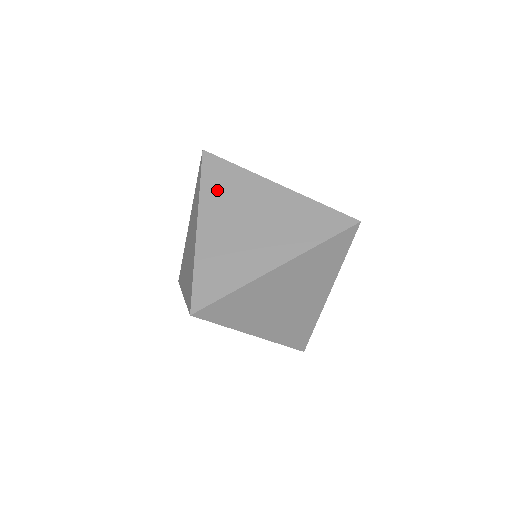
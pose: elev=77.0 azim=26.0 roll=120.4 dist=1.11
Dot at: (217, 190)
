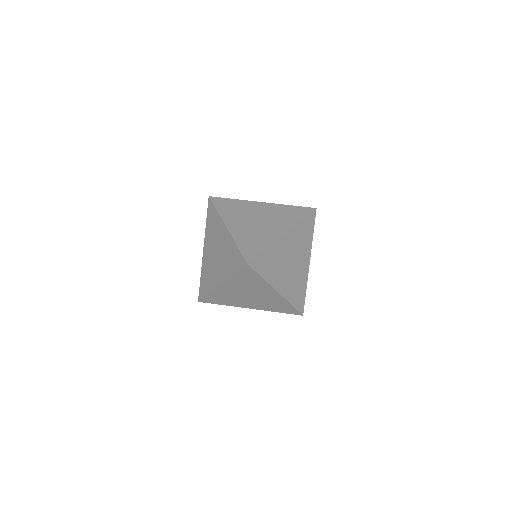
Dot at: (229, 211)
